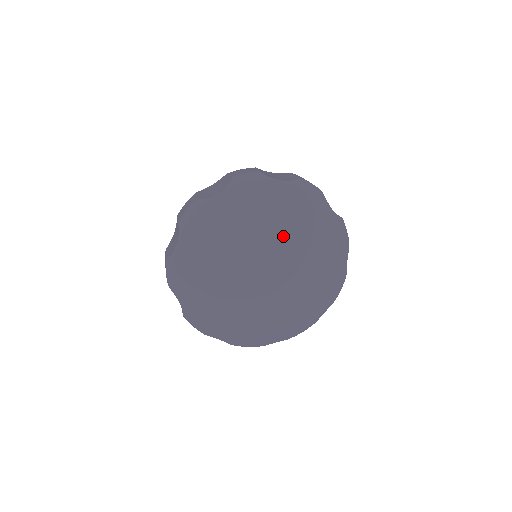
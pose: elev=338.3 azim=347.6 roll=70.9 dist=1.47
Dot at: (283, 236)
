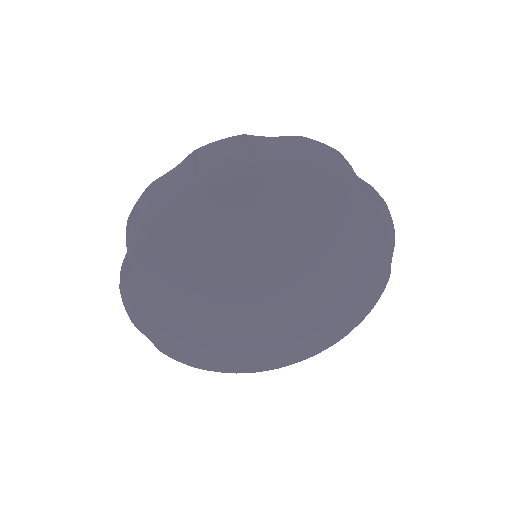
Dot at: (291, 248)
